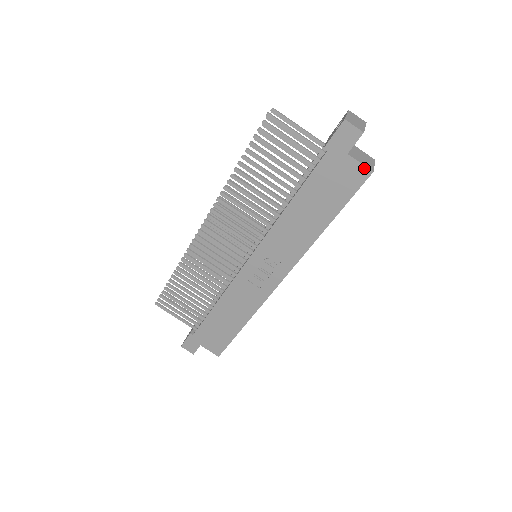
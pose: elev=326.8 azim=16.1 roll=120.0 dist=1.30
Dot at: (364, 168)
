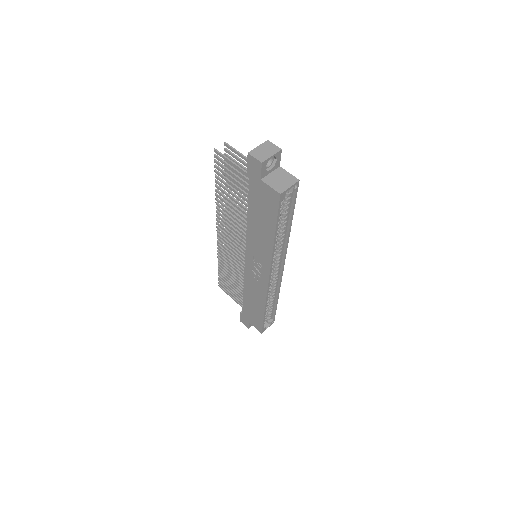
Dot at: (274, 191)
